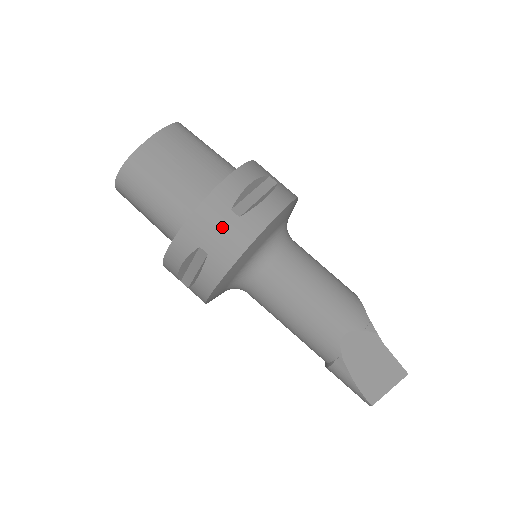
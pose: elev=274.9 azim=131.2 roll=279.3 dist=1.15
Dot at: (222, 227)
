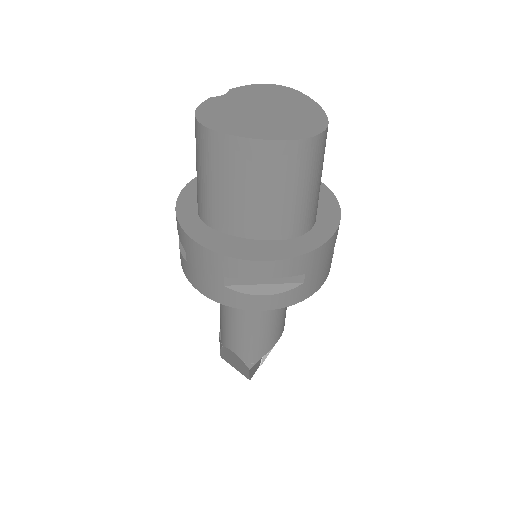
Dot at: (206, 273)
